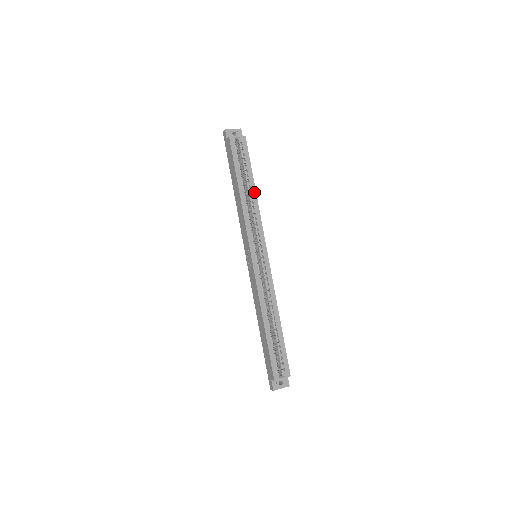
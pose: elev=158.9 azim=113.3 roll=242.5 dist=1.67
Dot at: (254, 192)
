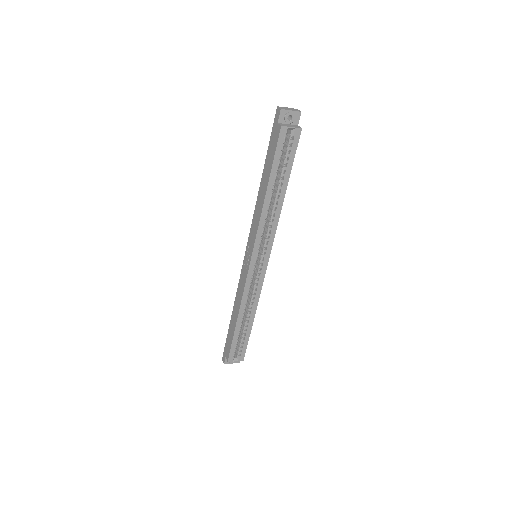
Dot at: (282, 198)
